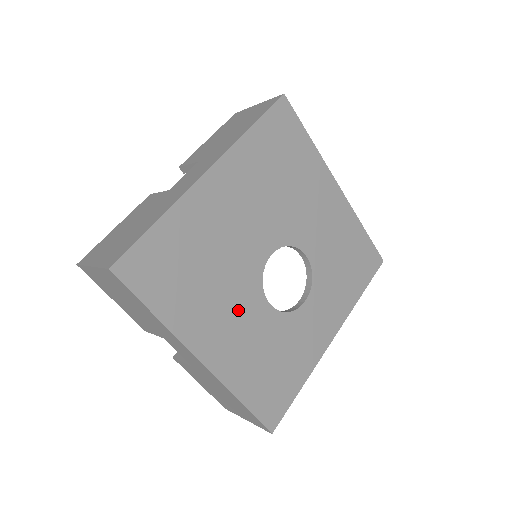
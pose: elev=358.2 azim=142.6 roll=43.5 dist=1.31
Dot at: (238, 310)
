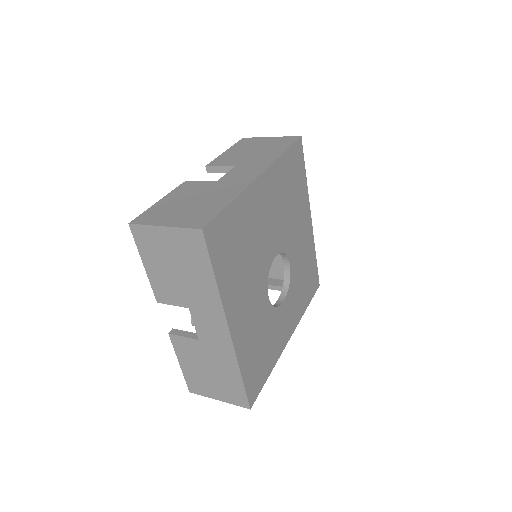
Dot at: (254, 294)
